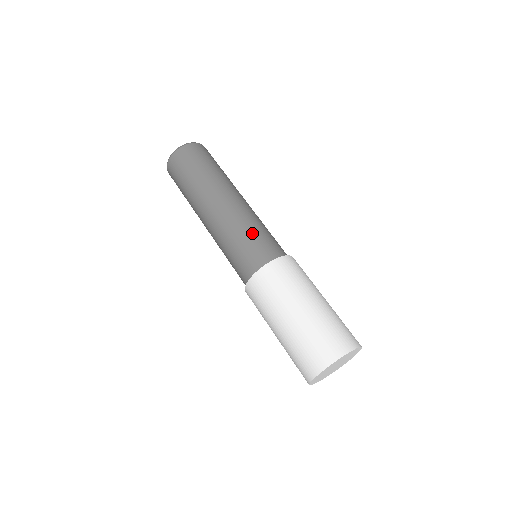
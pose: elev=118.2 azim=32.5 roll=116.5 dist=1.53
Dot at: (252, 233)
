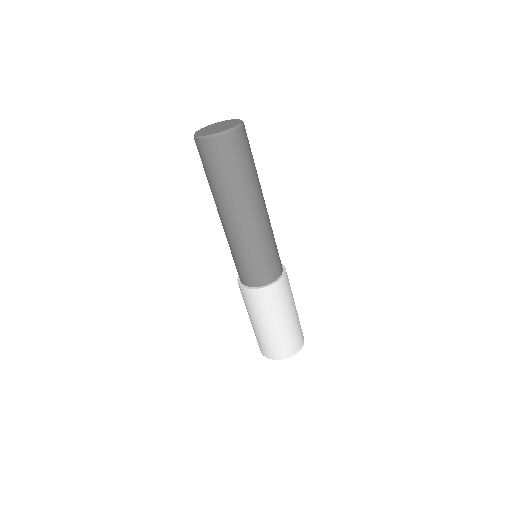
Dot at: (248, 259)
